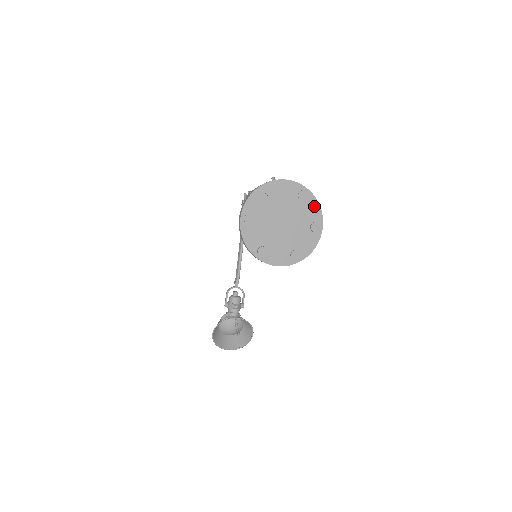
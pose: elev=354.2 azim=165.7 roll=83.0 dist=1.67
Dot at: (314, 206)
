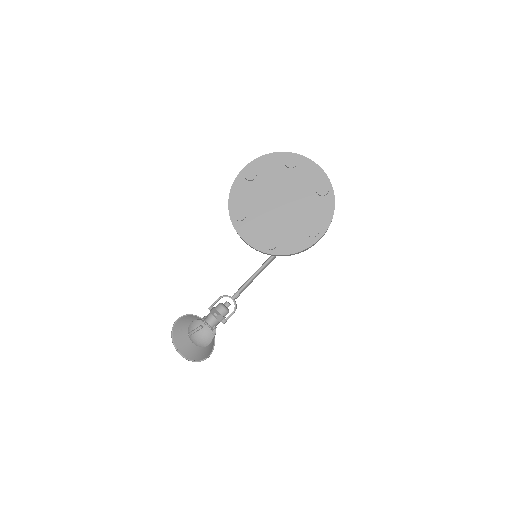
Dot at: (327, 209)
